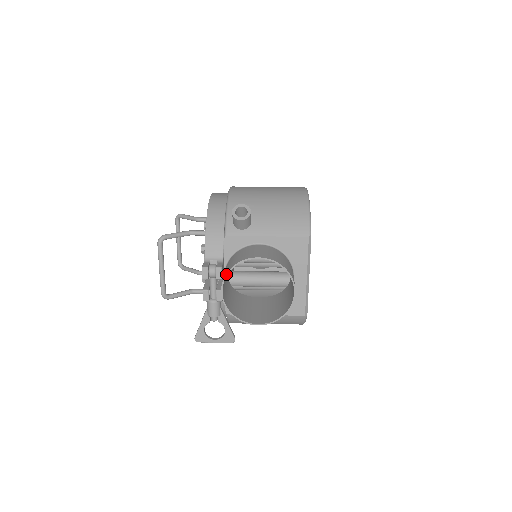
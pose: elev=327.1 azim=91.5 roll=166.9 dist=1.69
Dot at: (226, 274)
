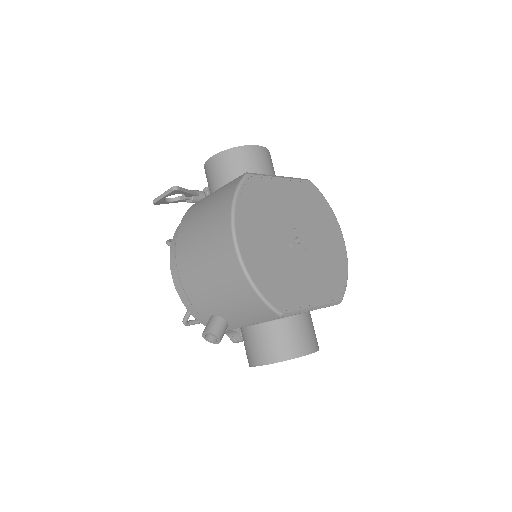
Dot at: occluded
